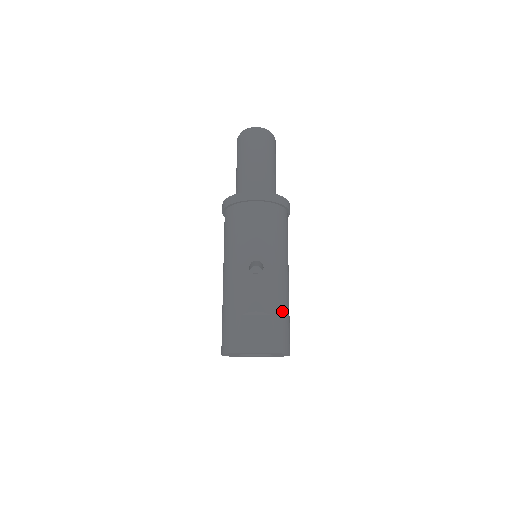
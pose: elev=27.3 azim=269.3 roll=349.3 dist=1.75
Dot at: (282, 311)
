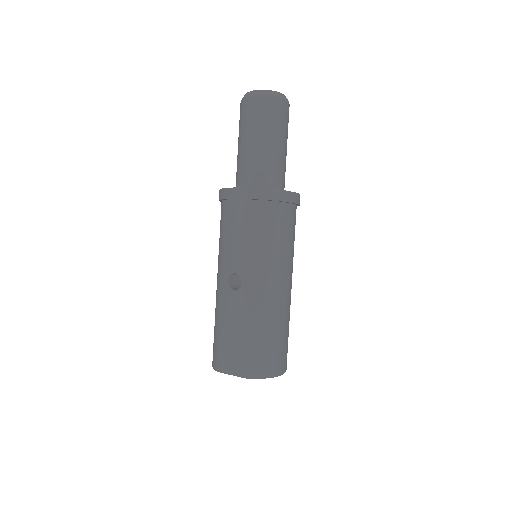
Dot at: (264, 331)
